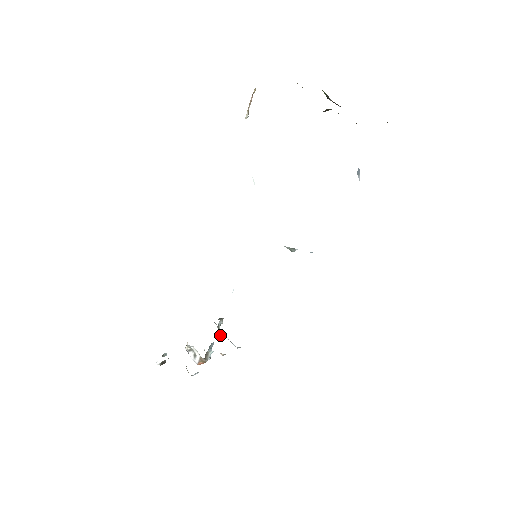
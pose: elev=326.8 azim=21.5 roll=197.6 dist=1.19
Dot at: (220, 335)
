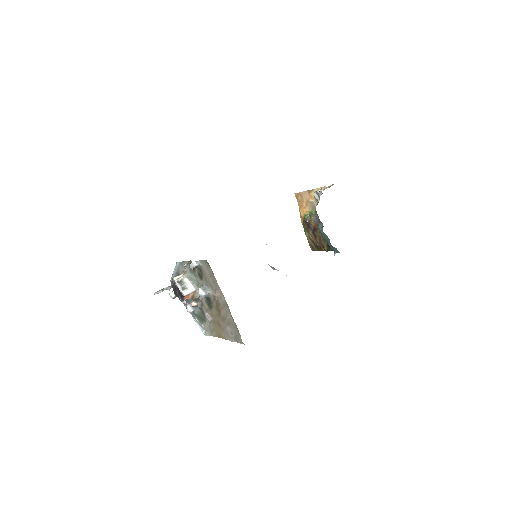
Dot at: occluded
